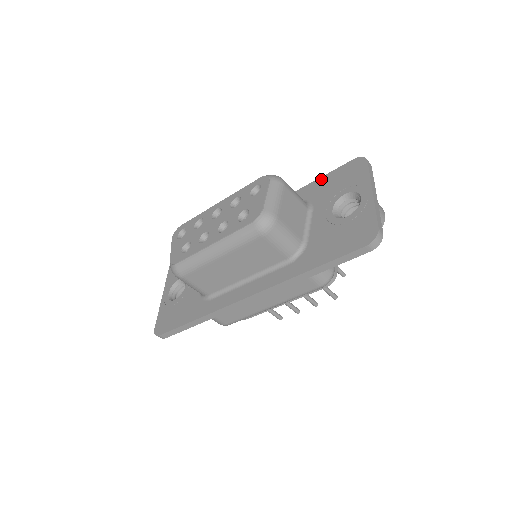
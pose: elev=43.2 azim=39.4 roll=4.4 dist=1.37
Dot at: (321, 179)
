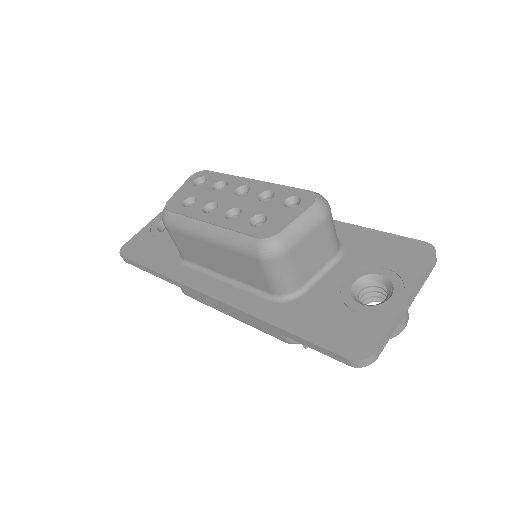
Dot at: (376, 233)
